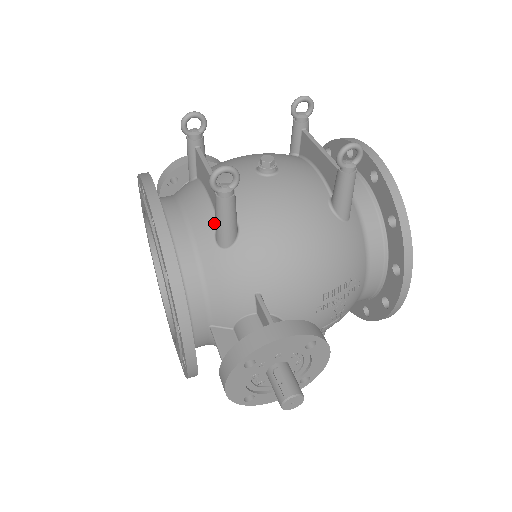
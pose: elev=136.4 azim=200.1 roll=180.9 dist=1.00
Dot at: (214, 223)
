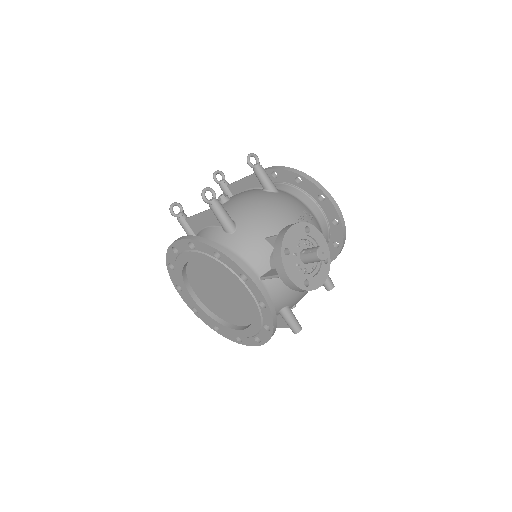
Dot at: (220, 229)
